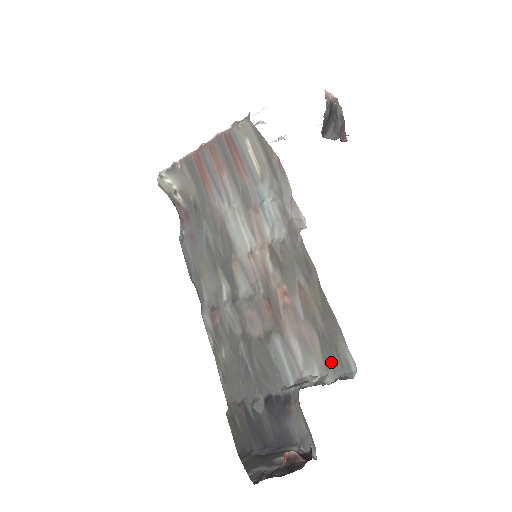
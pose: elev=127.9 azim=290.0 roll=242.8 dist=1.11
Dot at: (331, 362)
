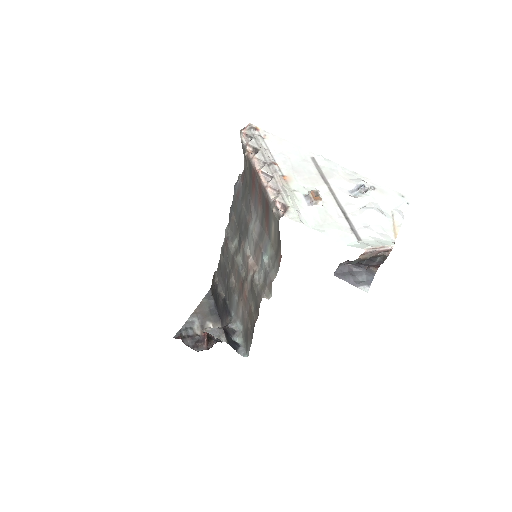
Dot at: (245, 338)
